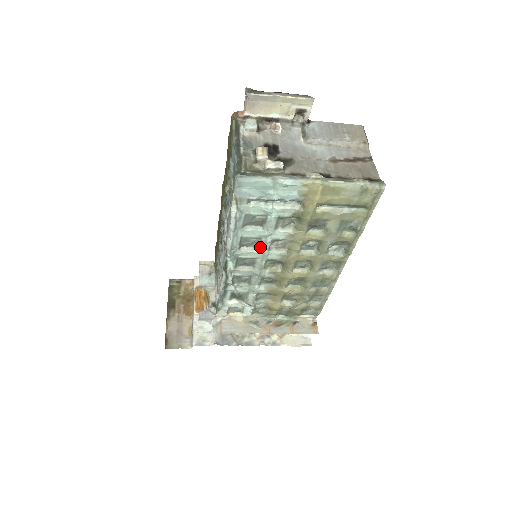
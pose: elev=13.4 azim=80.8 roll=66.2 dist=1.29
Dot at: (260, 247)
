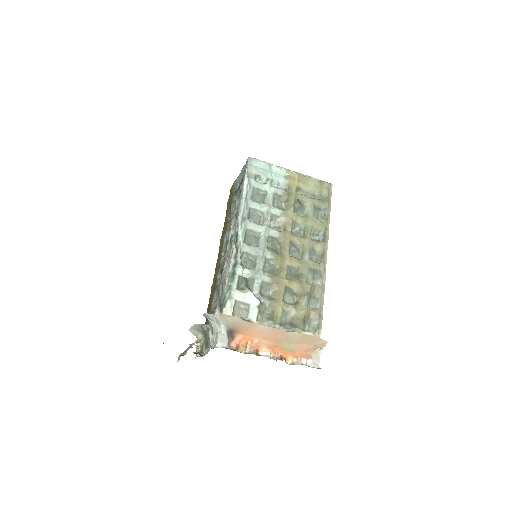
Dot at: (263, 223)
